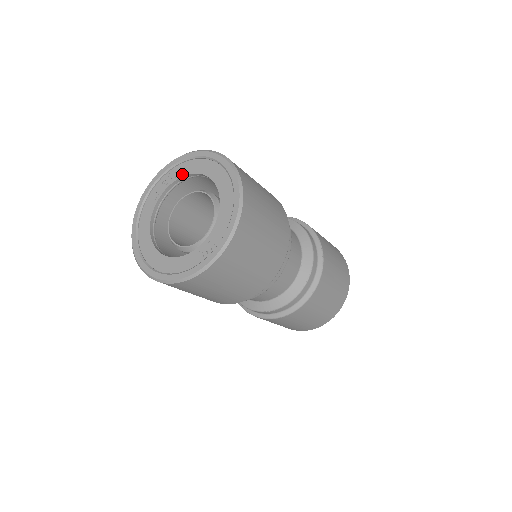
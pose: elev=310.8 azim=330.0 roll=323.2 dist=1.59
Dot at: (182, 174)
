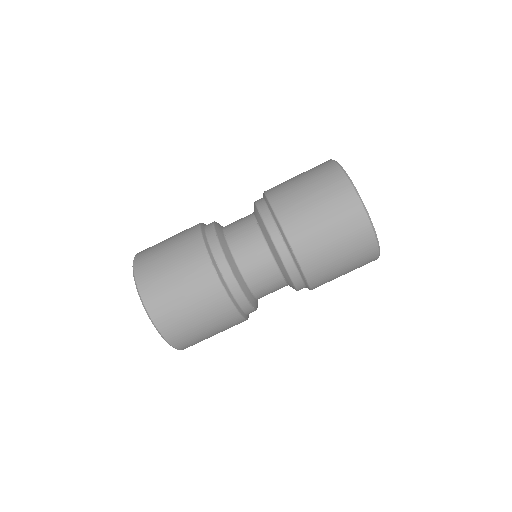
Dot at: occluded
